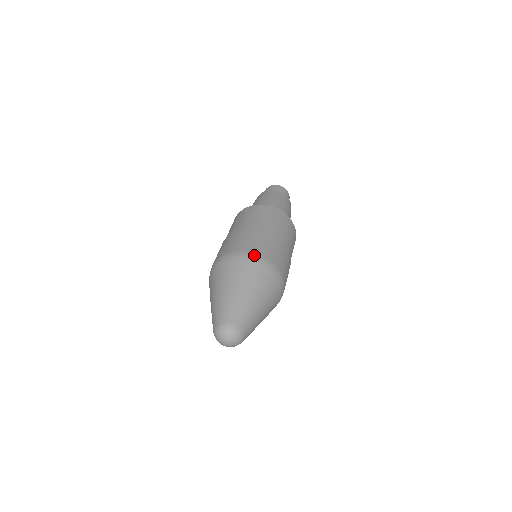
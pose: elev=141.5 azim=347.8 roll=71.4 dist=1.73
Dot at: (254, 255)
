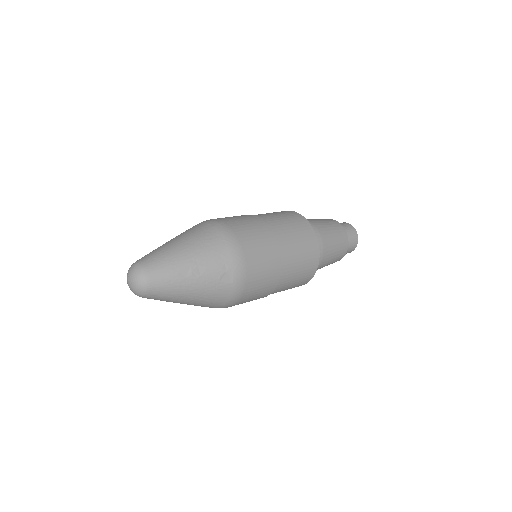
Dot at: (206, 220)
